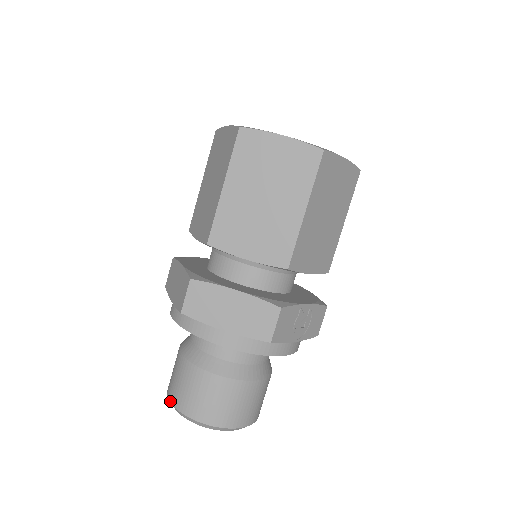
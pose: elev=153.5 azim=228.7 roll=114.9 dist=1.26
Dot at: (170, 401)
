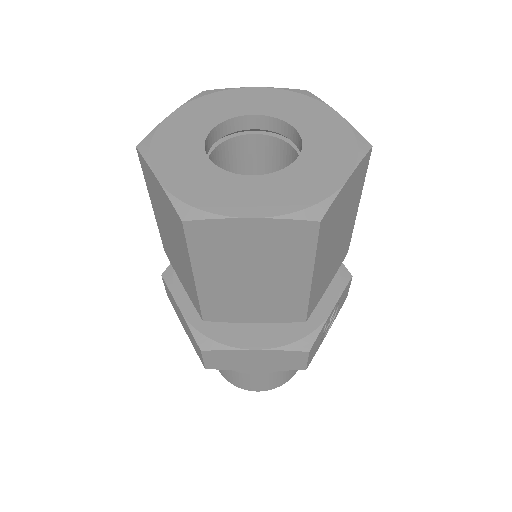
Dot at: occluded
